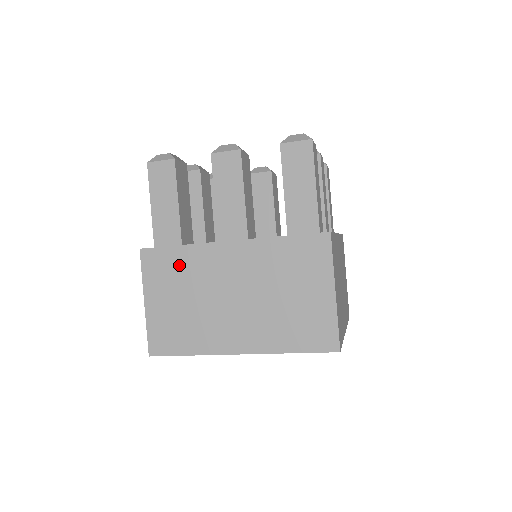
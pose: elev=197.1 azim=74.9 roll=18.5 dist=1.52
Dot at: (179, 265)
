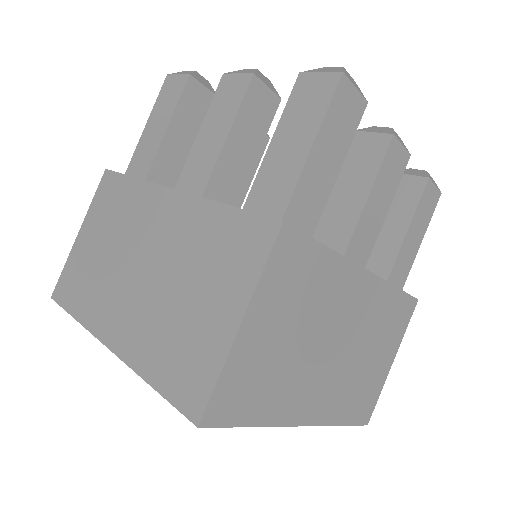
Dot at: (121, 201)
